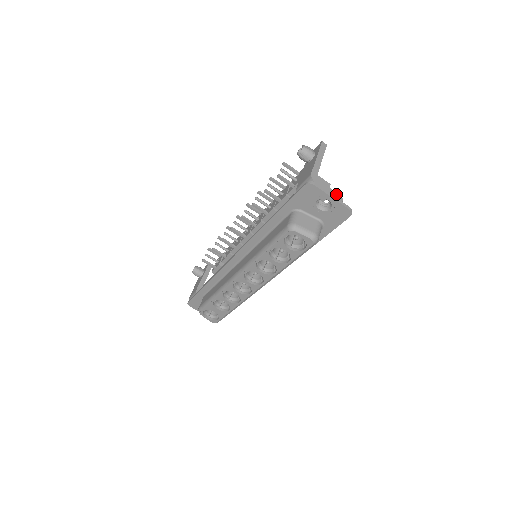
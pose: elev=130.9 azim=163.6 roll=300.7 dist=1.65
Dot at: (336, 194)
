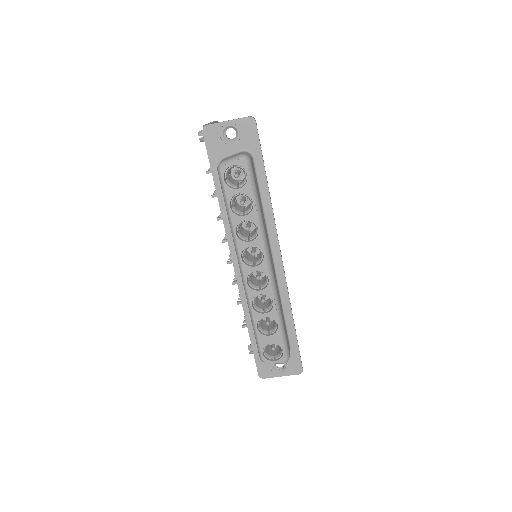
Dot at: occluded
